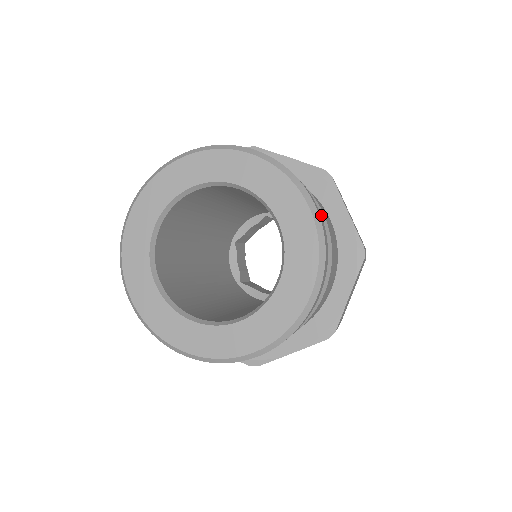
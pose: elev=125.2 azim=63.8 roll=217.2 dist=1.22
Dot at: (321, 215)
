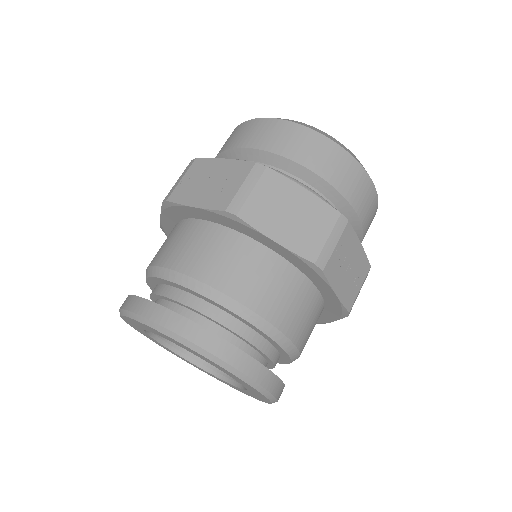
Dot at: (289, 345)
